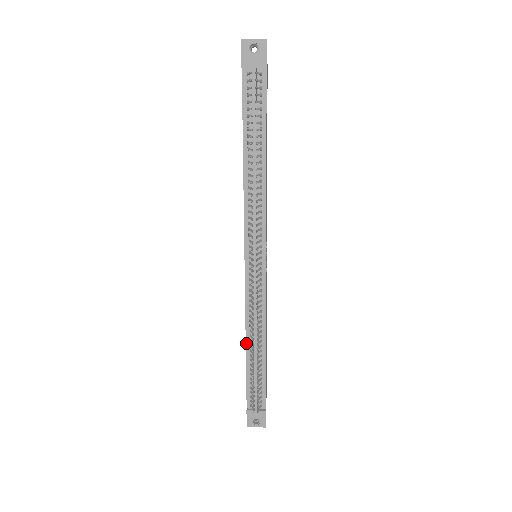
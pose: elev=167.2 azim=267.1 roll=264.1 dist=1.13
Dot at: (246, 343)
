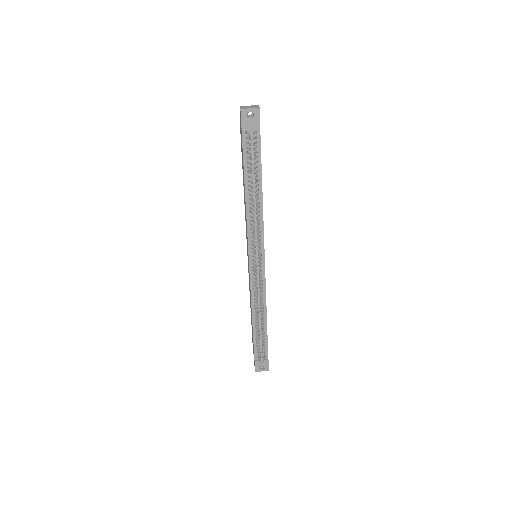
Dot at: (252, 317)
